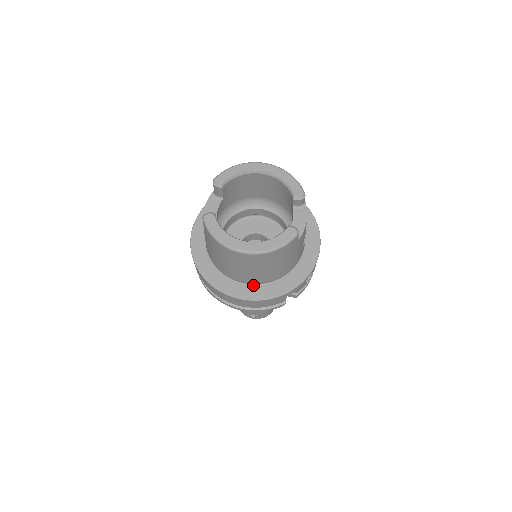
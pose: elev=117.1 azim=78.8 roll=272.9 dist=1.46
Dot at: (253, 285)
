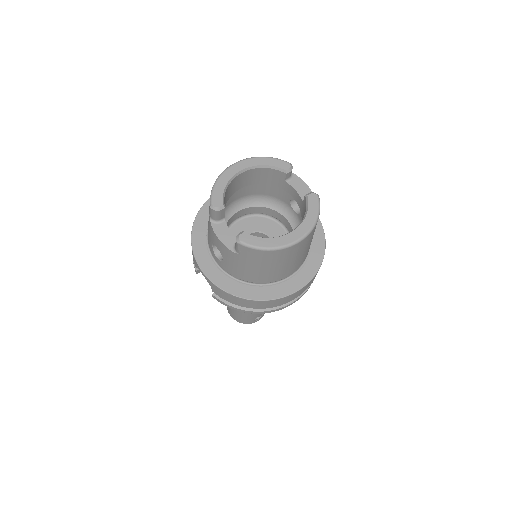
Dot at: (296, 272)
